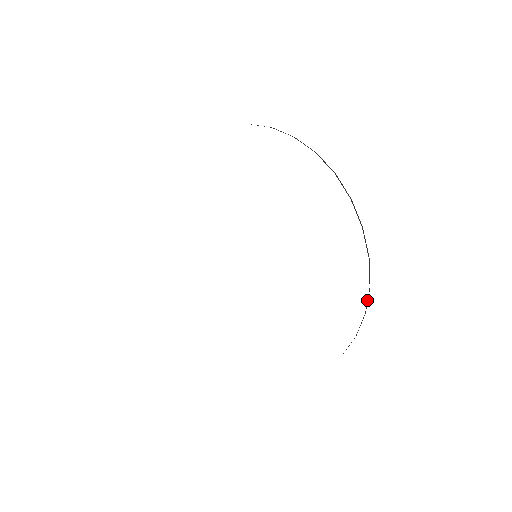
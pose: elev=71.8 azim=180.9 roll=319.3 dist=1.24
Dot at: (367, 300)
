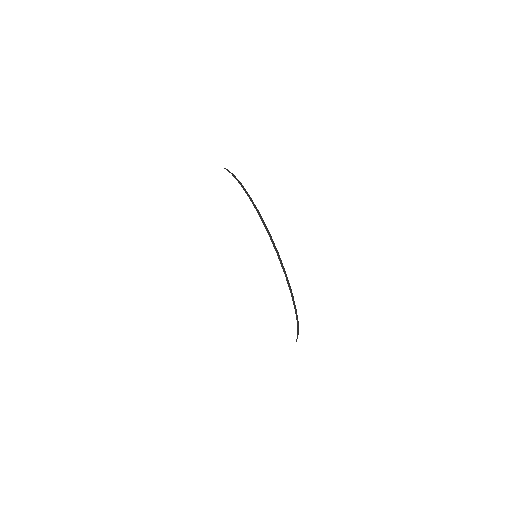
Dot at: (262, 222)
